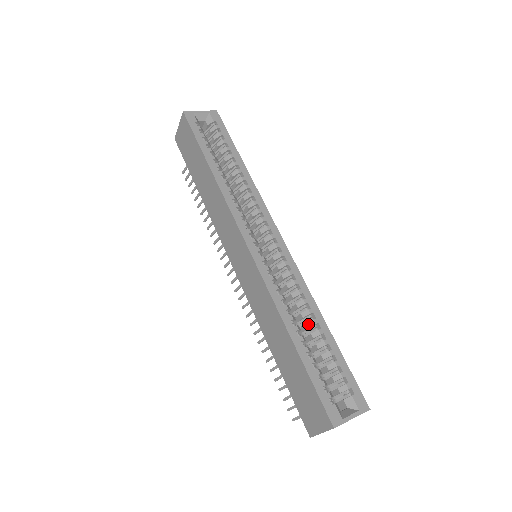
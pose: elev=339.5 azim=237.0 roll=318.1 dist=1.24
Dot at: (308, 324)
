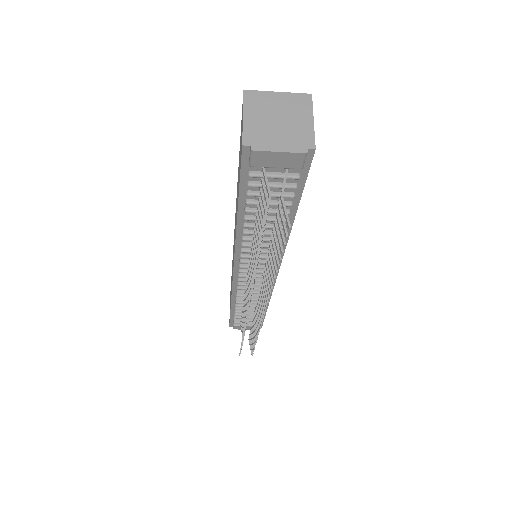
Dot at: occluded
